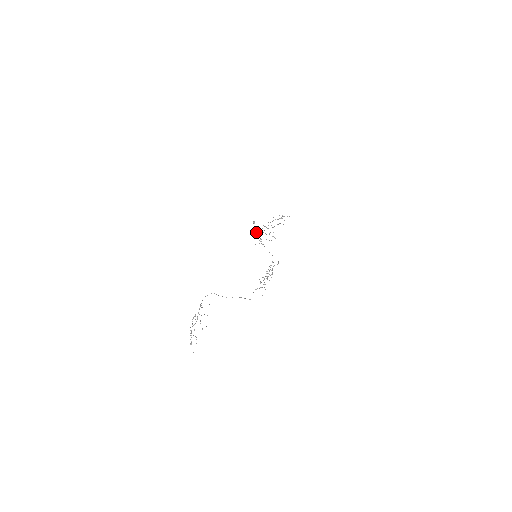
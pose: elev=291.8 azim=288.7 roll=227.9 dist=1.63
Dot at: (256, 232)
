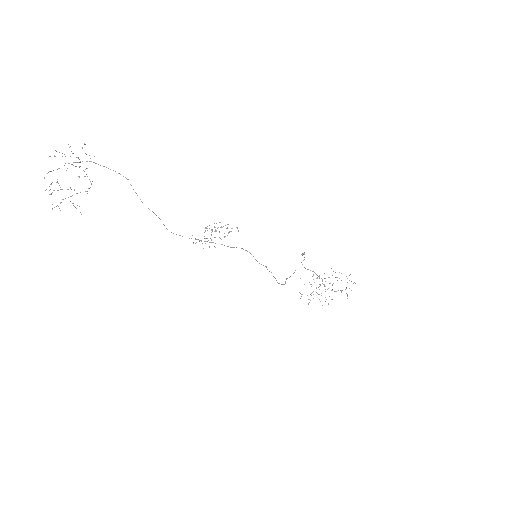
Dot at: occluded
